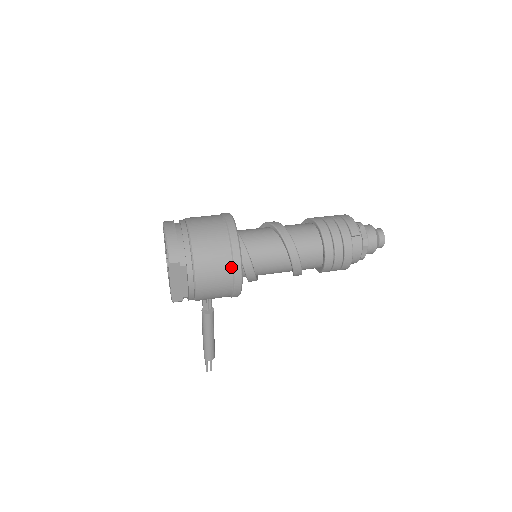
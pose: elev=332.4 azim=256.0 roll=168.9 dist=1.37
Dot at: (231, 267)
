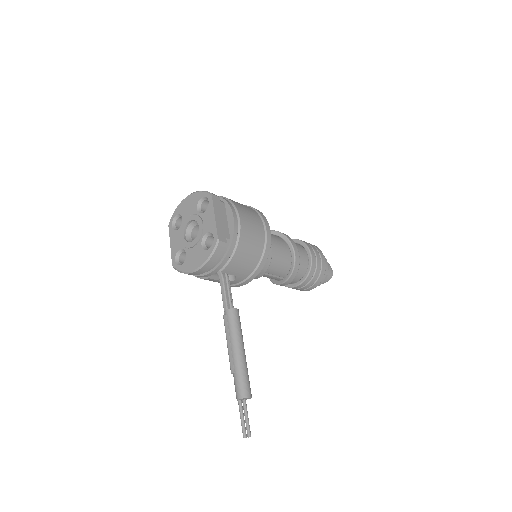
Dot at: (258, 215)
